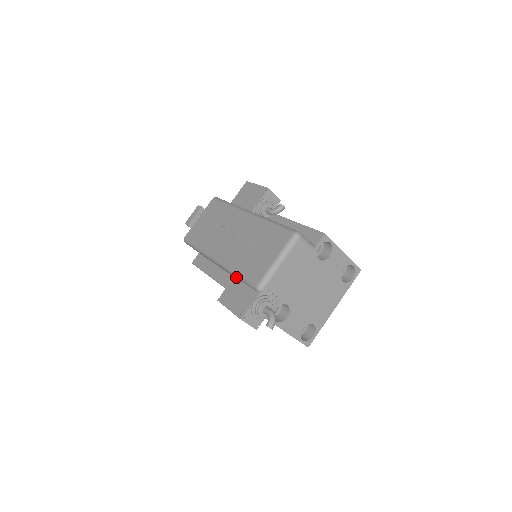
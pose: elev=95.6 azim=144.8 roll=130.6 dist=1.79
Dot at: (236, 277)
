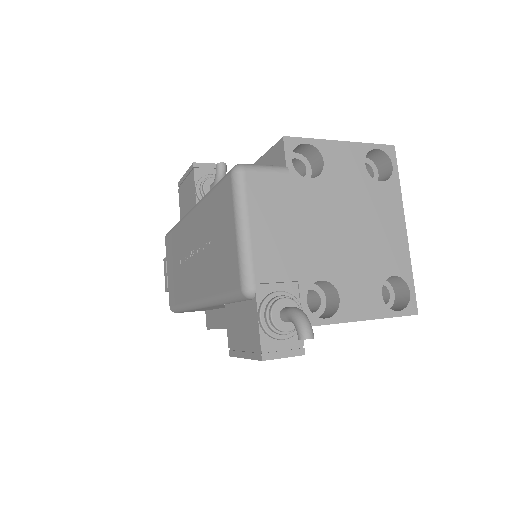
Dot at: occluded
